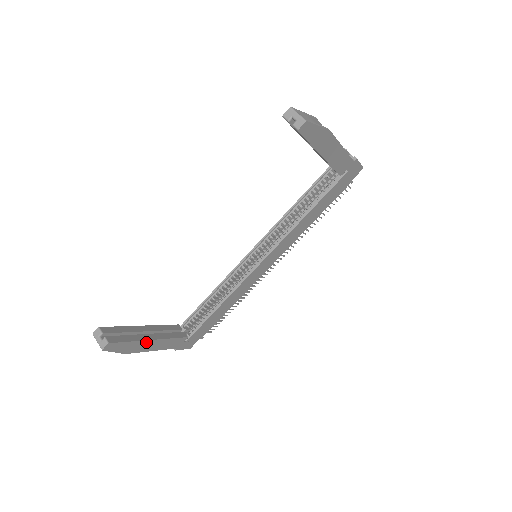
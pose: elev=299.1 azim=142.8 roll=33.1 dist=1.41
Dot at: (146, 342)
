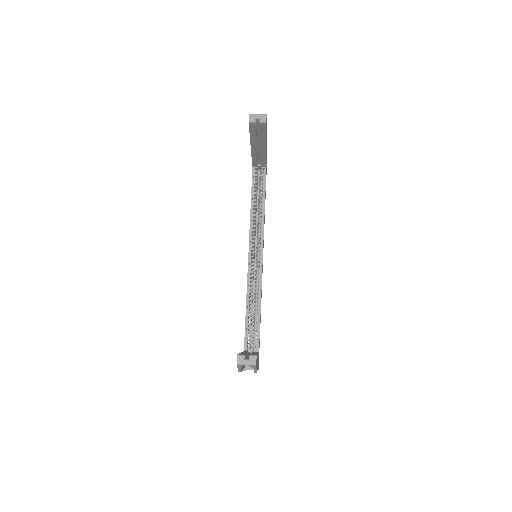
Dot at: occluded
